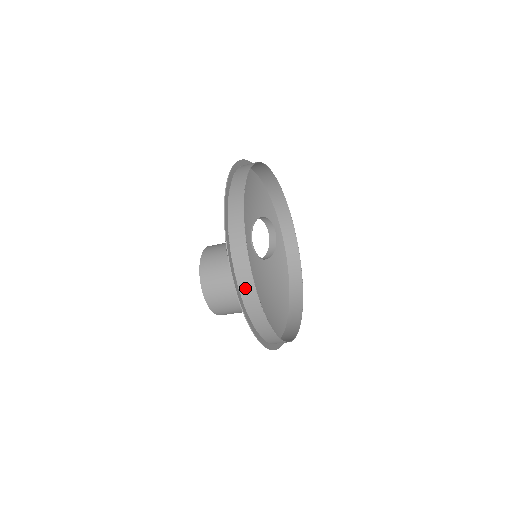
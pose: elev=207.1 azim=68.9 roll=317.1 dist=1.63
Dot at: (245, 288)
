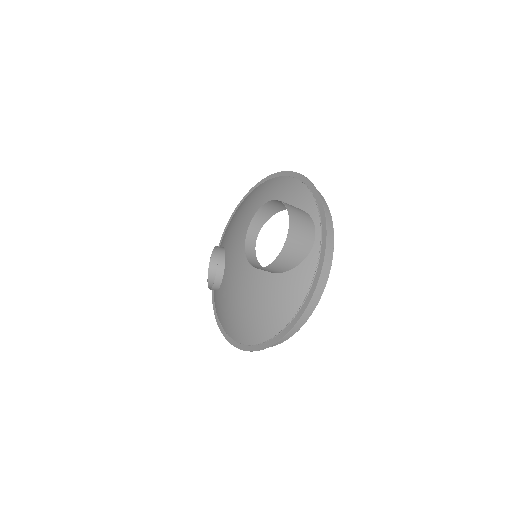
Dot at: (327, 230)
